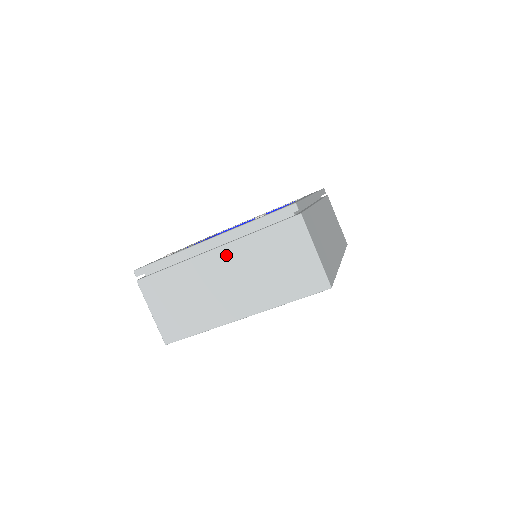
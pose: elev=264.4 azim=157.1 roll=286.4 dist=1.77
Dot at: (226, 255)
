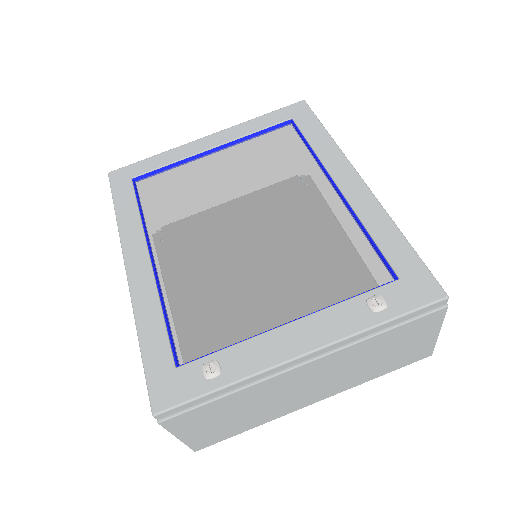
Dot at: (323, 364)
